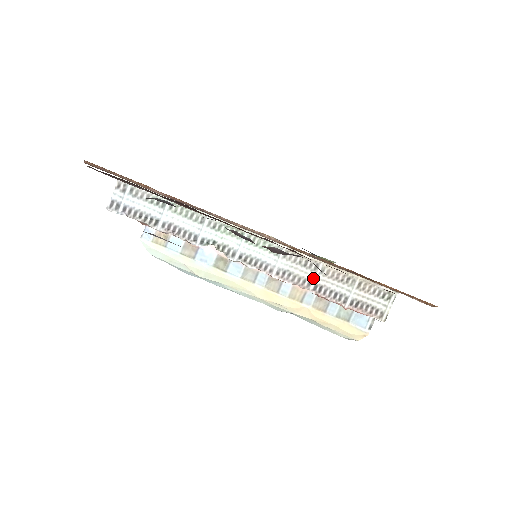
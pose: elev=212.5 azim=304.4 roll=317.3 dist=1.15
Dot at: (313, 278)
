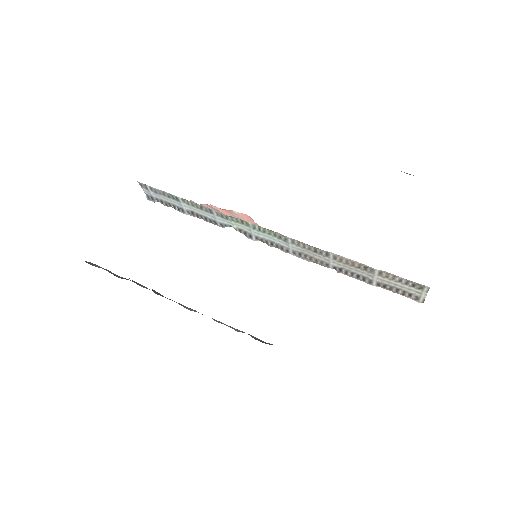
Dot at: (328, 262)
